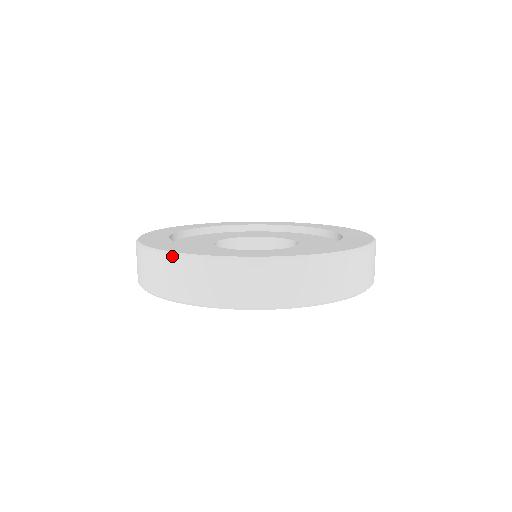
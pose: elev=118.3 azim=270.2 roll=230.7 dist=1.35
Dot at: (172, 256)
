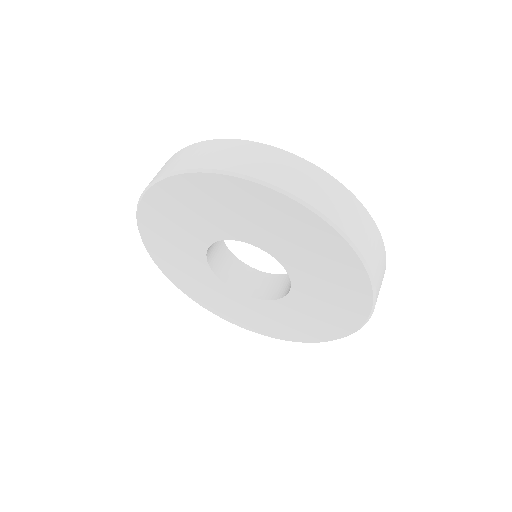
Dot at: (192, 144)
